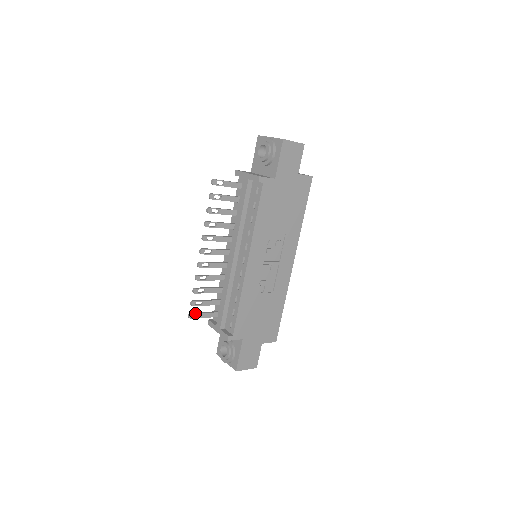
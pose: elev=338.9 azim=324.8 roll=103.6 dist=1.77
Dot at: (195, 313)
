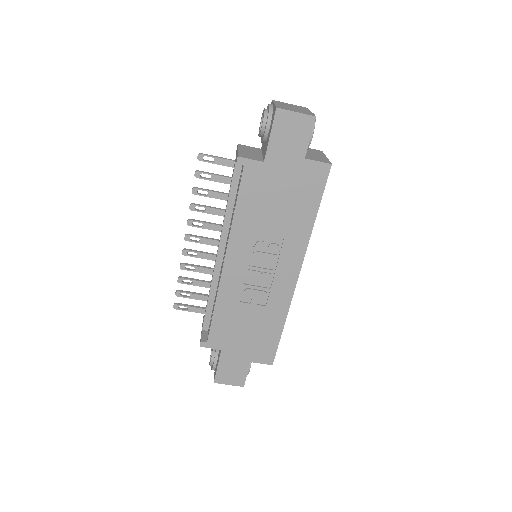
Dot at: (181, 304)
